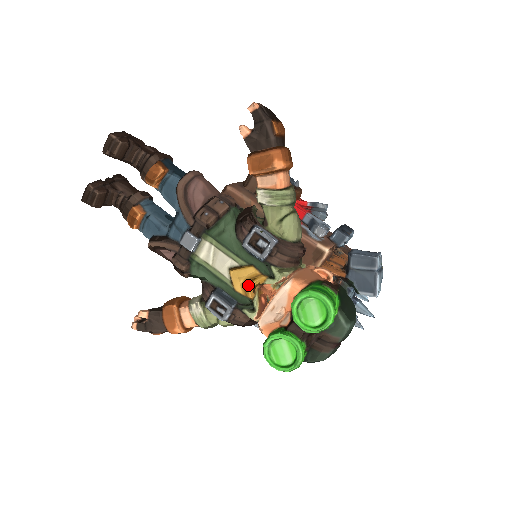
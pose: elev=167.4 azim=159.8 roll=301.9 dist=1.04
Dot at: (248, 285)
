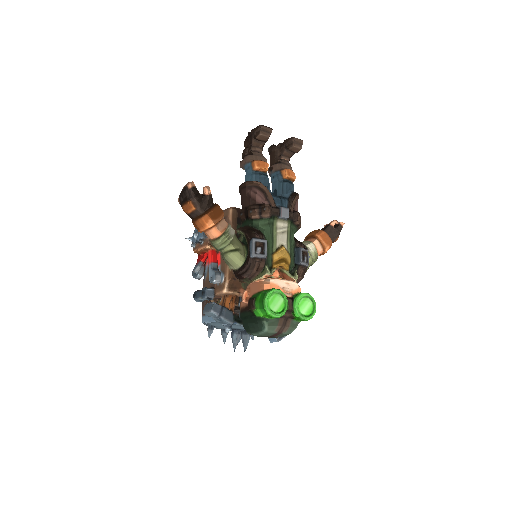
Dot at: (283, 261)
